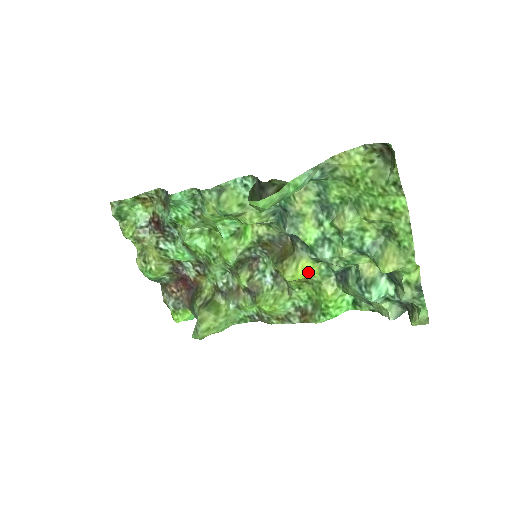
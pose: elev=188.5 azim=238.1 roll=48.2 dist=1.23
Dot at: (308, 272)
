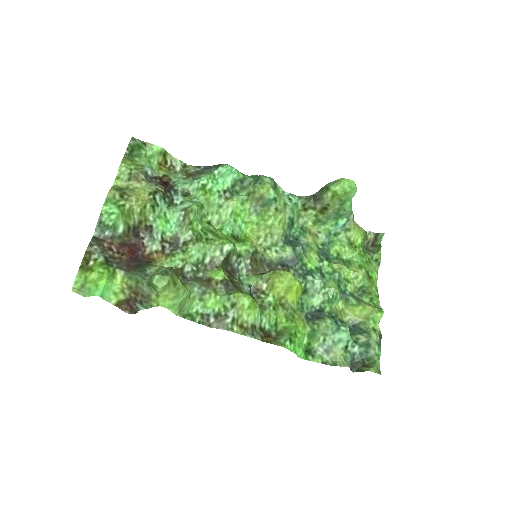
Dot at: (298, 290)
